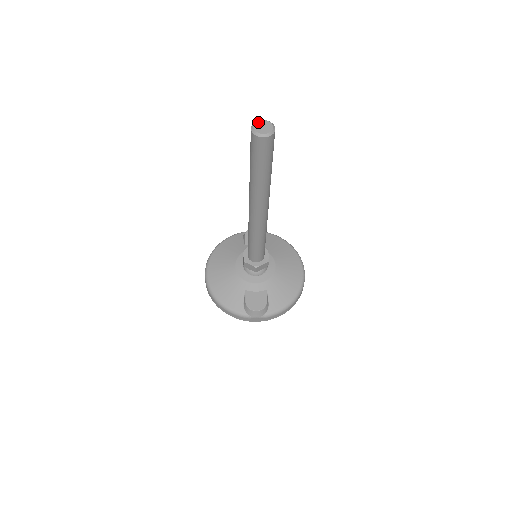
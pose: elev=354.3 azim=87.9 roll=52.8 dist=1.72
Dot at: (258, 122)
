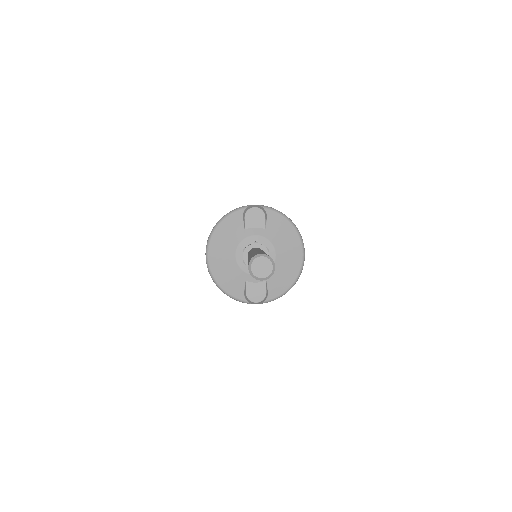
Dot at: (256, 260)
